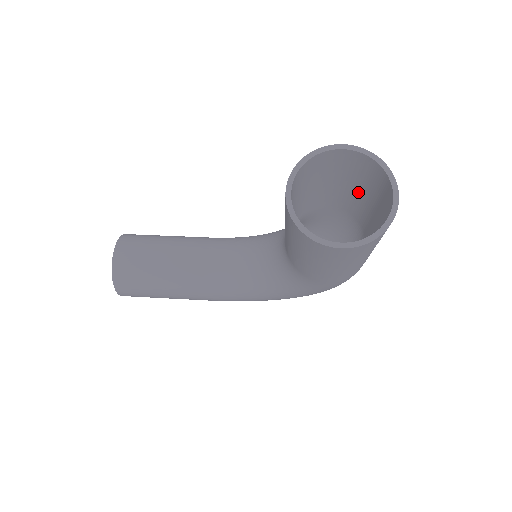
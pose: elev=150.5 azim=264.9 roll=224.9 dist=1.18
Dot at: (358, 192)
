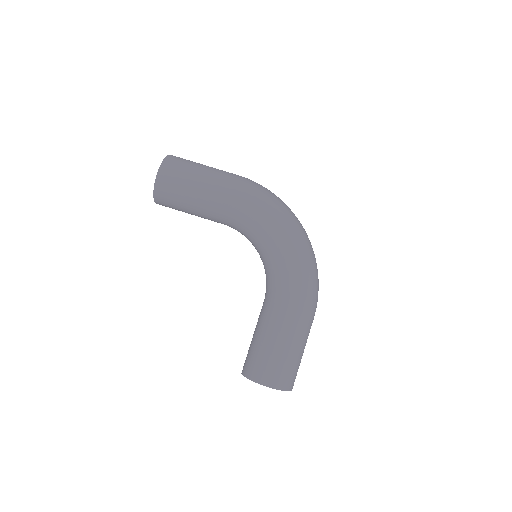
Dot at: (293, 349)
